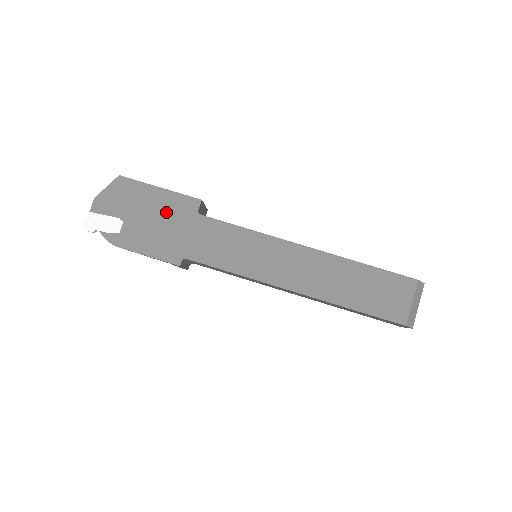
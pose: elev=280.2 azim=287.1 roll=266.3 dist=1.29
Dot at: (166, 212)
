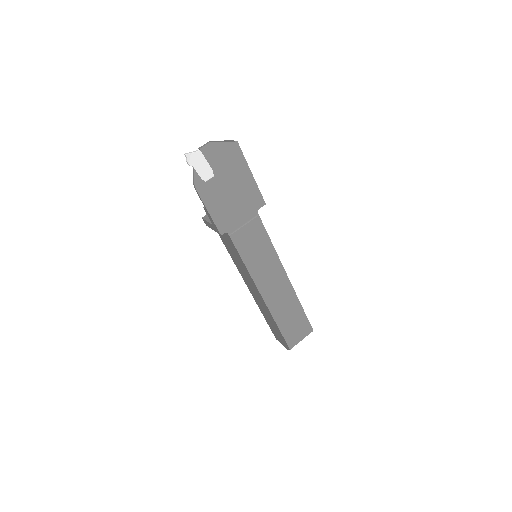
Dot at: (242, 194)
